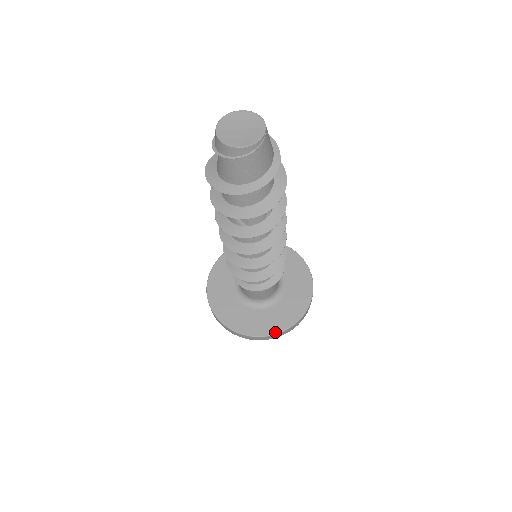
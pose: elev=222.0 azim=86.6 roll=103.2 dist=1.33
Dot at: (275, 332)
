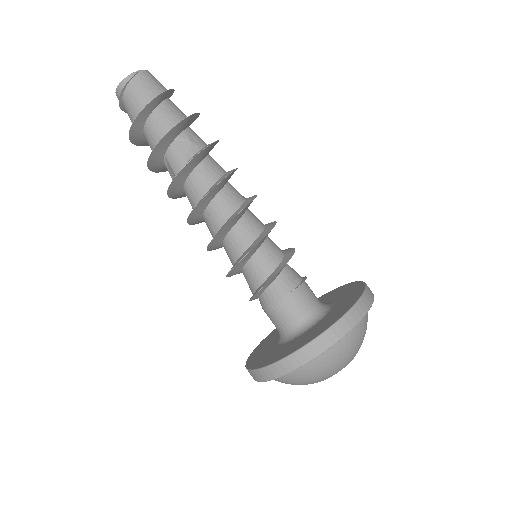
Dot at: (284, 356)
